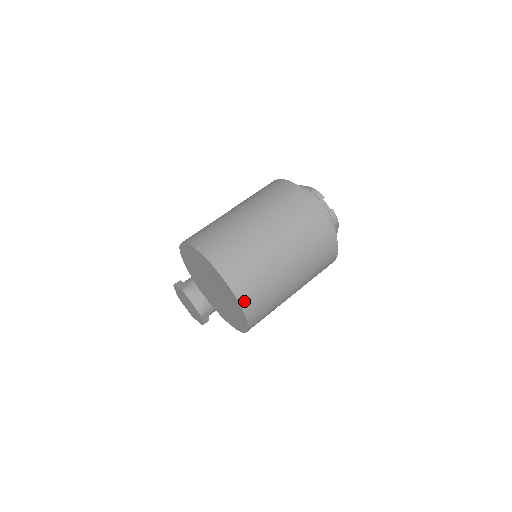
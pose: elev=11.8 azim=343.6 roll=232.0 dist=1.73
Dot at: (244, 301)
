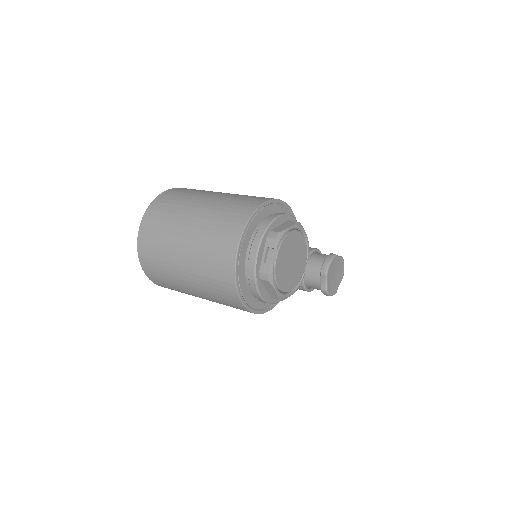
Dot at: (142, 255)
